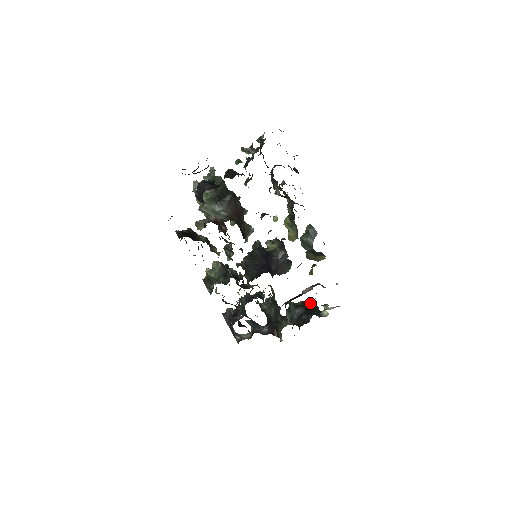
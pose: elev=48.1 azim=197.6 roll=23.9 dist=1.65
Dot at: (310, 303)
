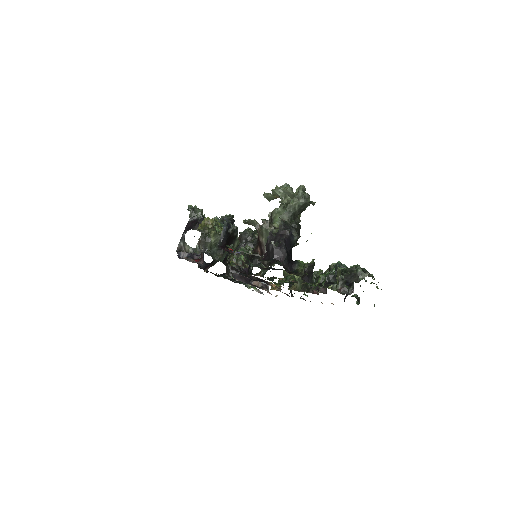
Dot at: (251, 267)
